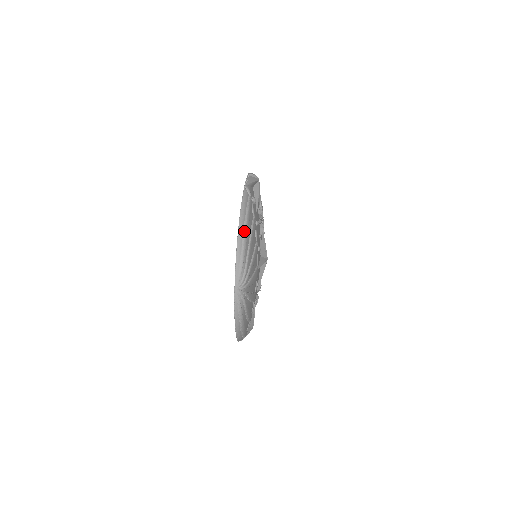
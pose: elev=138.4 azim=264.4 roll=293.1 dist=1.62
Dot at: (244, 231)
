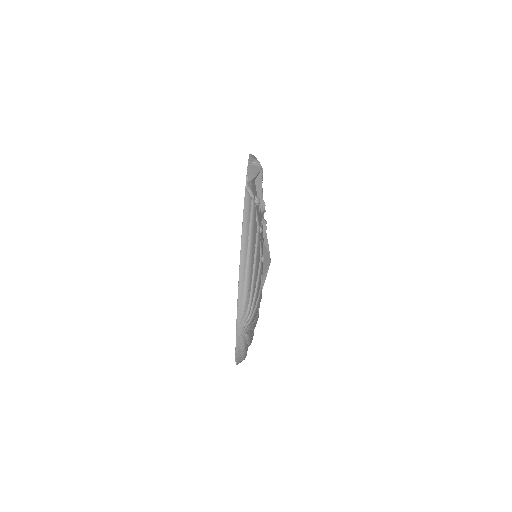
Dot at: (248, 255)
